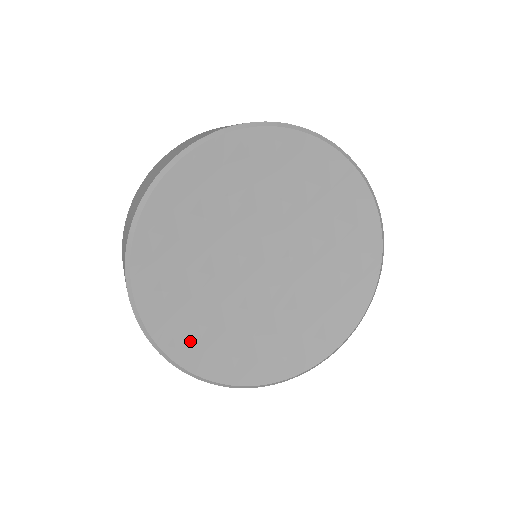
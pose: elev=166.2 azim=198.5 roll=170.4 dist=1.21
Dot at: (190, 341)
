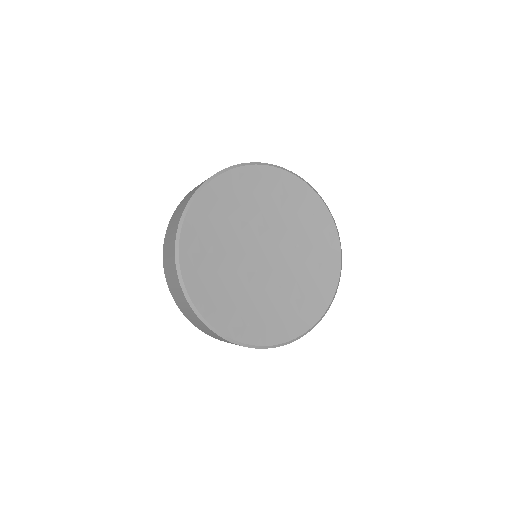
Dot at: (235, 321)
